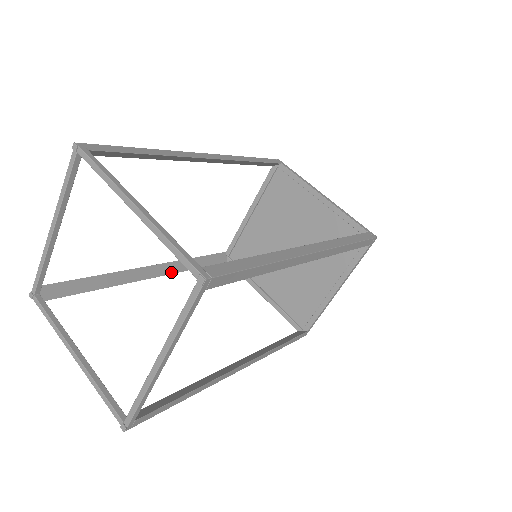
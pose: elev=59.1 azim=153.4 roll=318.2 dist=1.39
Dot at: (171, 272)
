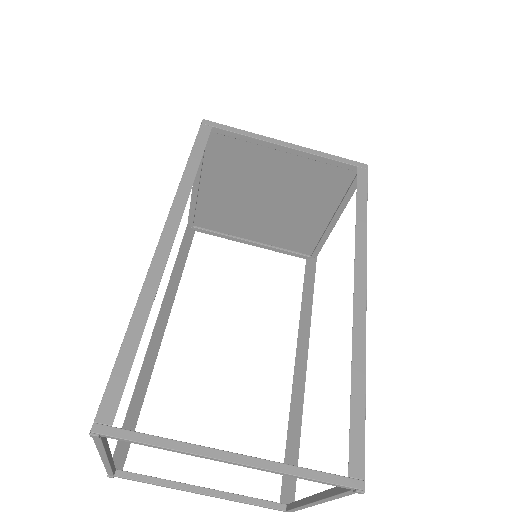
Dot at: (170, 306)
